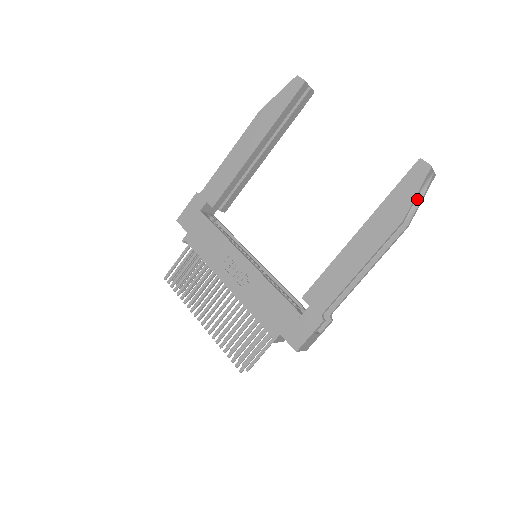
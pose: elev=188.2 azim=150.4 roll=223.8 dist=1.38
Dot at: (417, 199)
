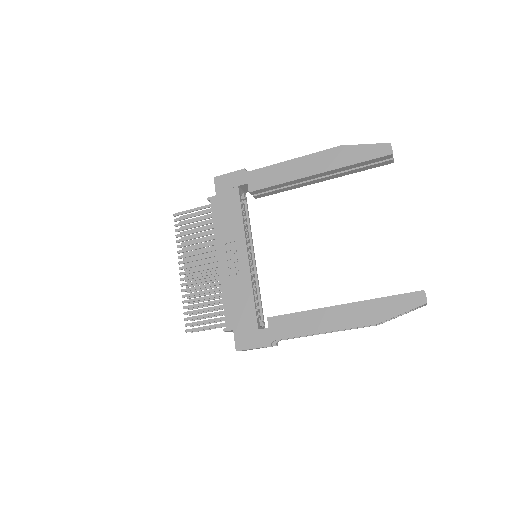
Dot at: occluded
